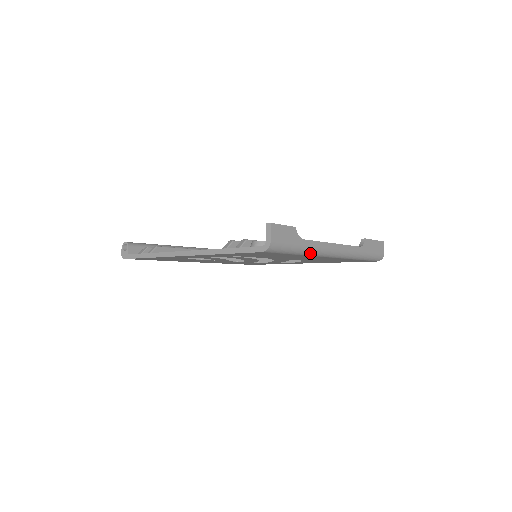
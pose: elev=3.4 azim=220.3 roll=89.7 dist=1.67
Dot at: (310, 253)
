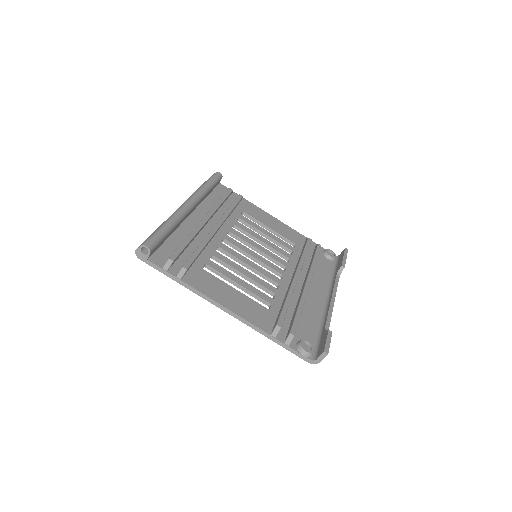
Dot at: occluded
